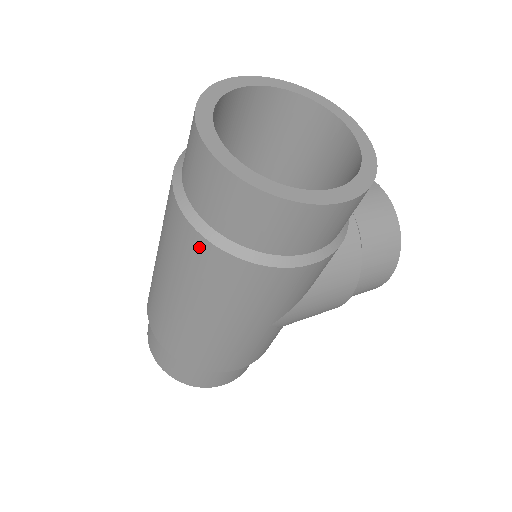
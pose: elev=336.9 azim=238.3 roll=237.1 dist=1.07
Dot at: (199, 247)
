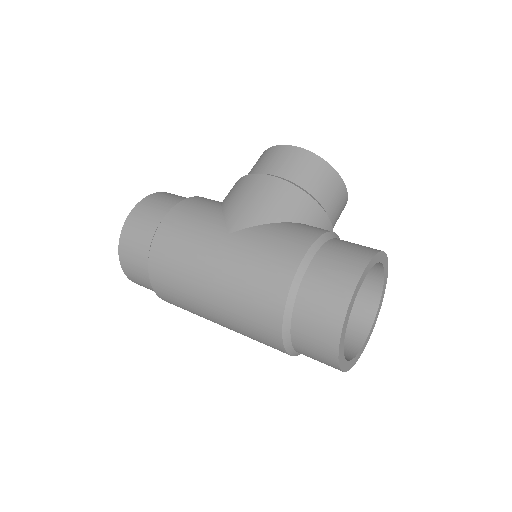
Dot at: occluded
